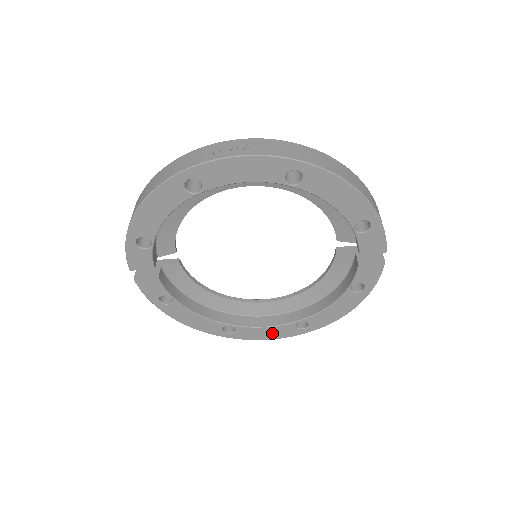
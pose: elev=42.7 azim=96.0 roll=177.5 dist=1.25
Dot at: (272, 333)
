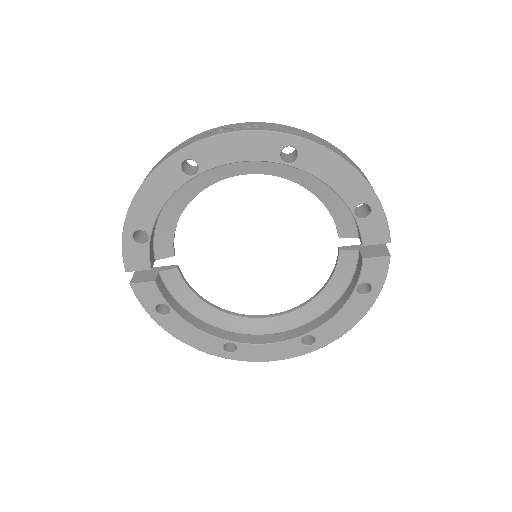
Dot at: (277, 352)
